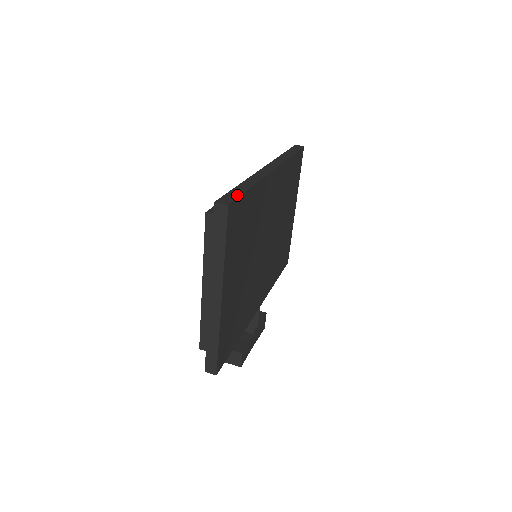
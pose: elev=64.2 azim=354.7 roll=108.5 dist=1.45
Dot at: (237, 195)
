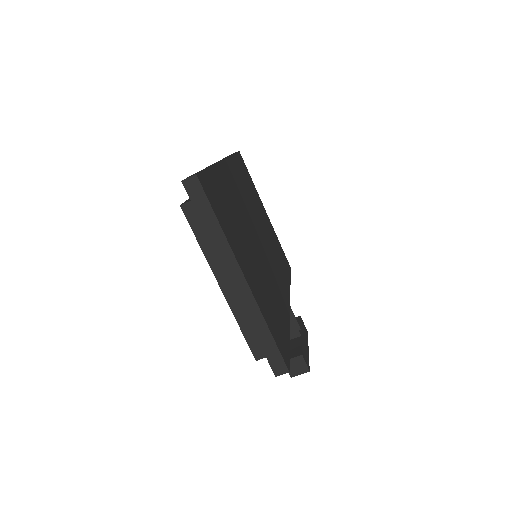
Dot at: (200, 171)
